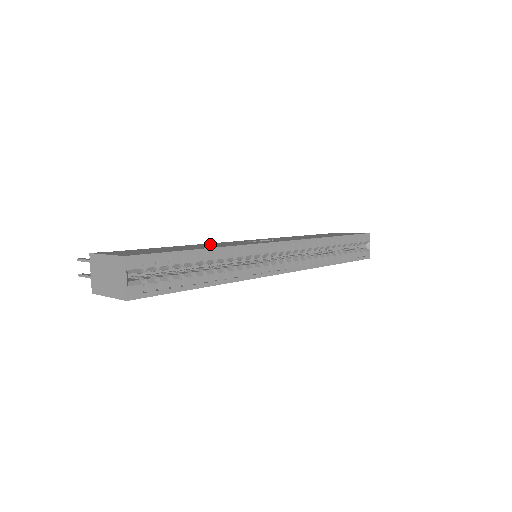
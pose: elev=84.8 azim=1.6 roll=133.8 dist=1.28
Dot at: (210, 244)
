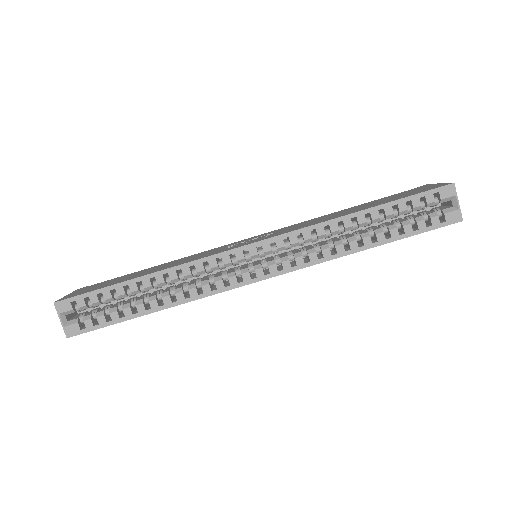
Dot at: (185, 258)
